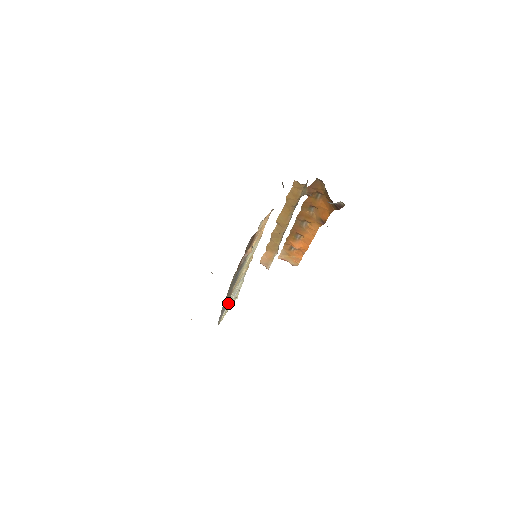
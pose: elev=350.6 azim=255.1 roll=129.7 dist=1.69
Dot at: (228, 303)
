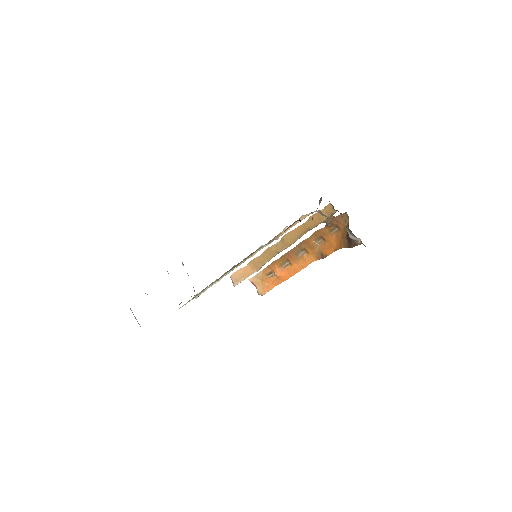
Dot at: (203, 290)
